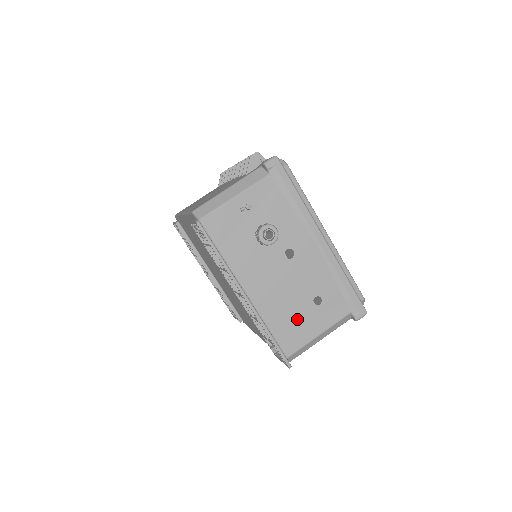
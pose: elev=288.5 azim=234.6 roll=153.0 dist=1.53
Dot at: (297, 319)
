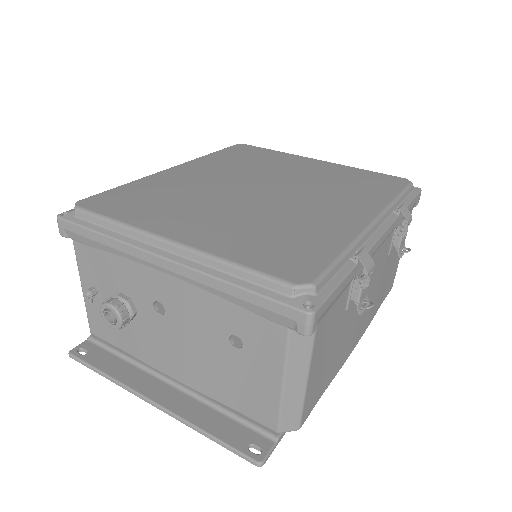
Dot at: (240, 379)
